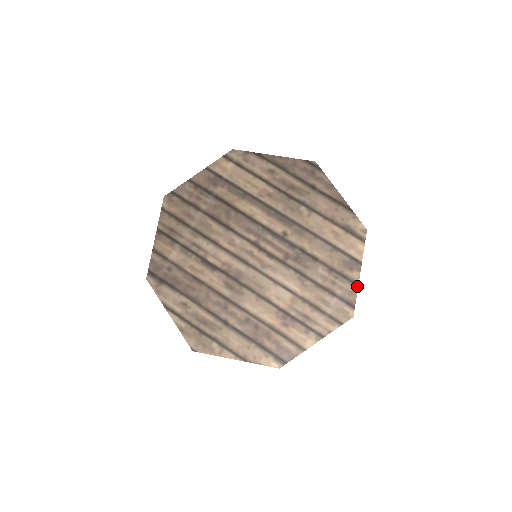
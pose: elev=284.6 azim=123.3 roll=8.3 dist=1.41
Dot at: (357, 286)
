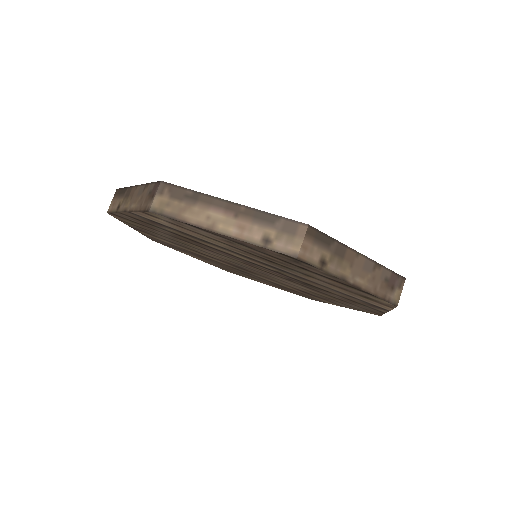
Dot at: (384, 313)
